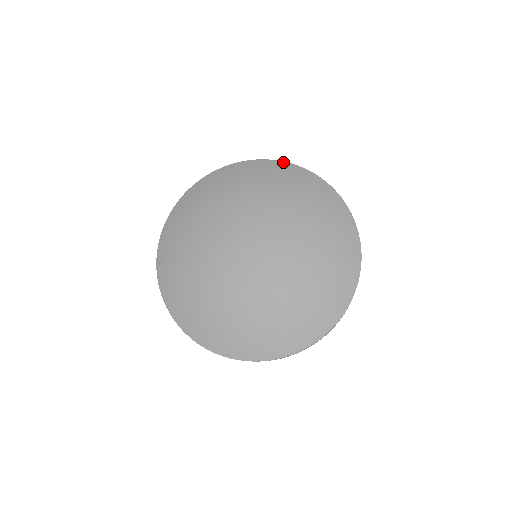
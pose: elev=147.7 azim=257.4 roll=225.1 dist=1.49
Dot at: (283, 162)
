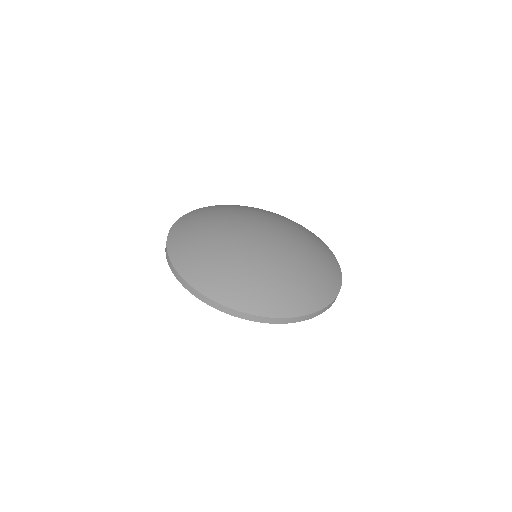
Dot at: occluded
